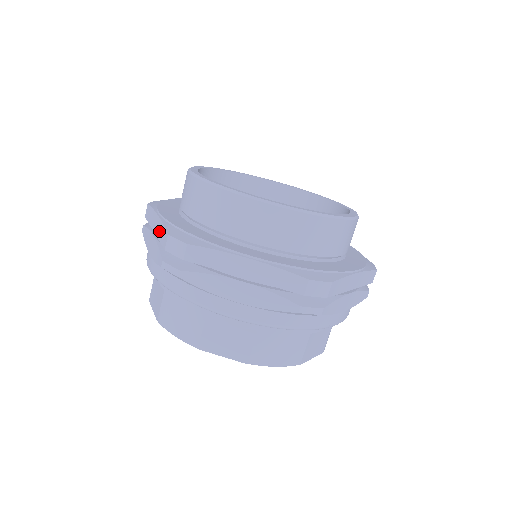
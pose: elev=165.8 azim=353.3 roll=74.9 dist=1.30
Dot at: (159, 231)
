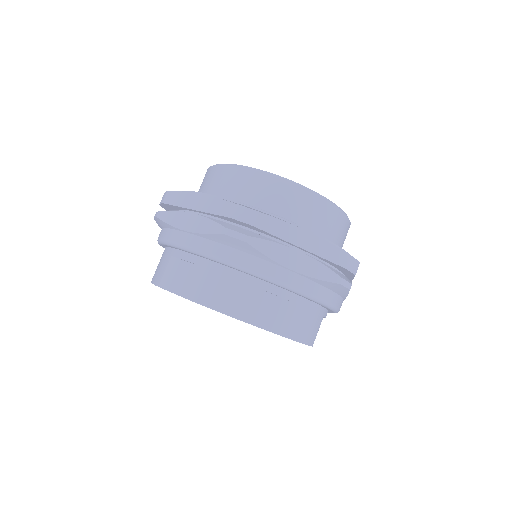
Dot at: occluded
